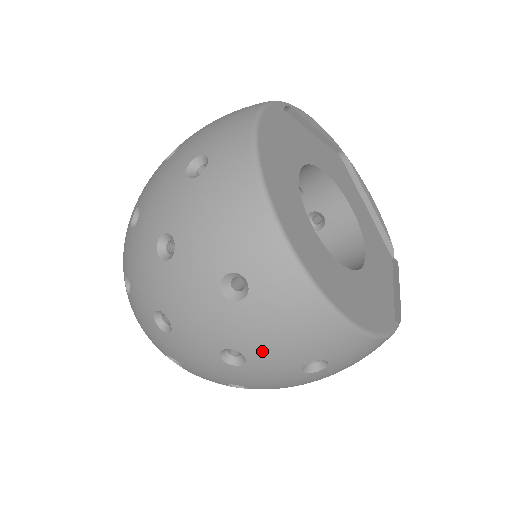
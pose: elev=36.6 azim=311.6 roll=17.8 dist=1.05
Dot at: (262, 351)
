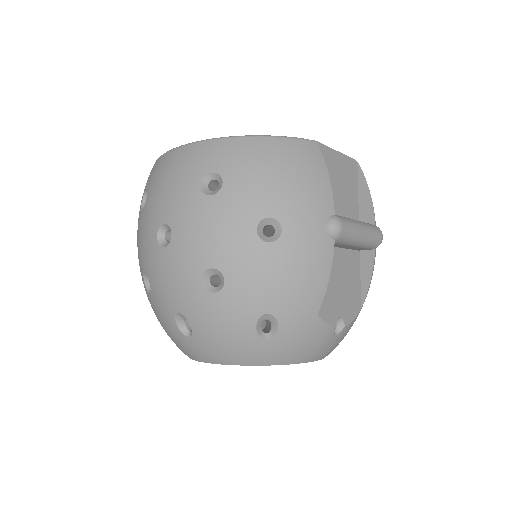
Dot at: (168, 206)
